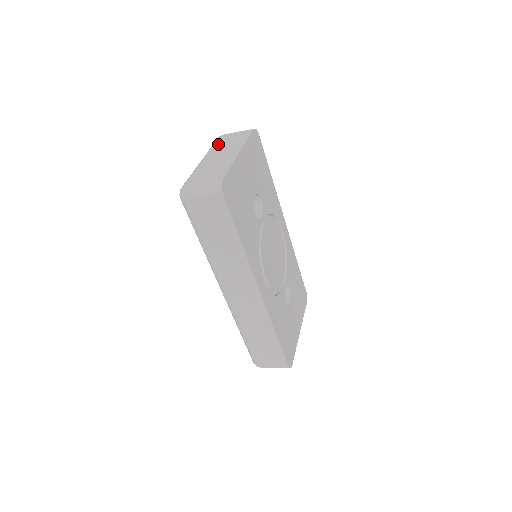
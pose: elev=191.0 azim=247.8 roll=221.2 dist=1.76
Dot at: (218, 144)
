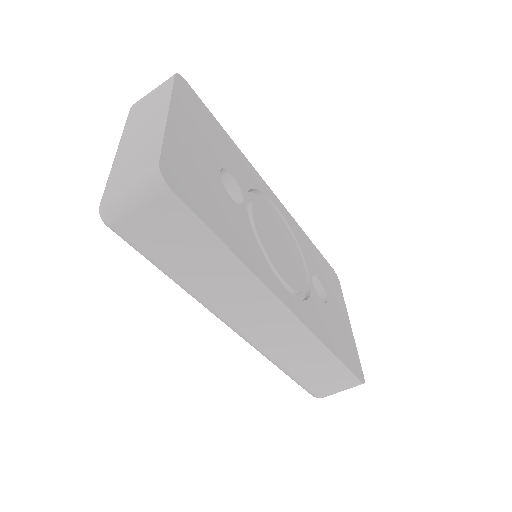
Dot at: (132, 118)
